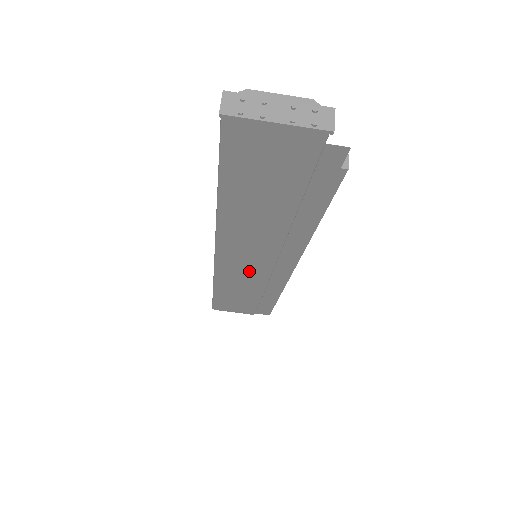
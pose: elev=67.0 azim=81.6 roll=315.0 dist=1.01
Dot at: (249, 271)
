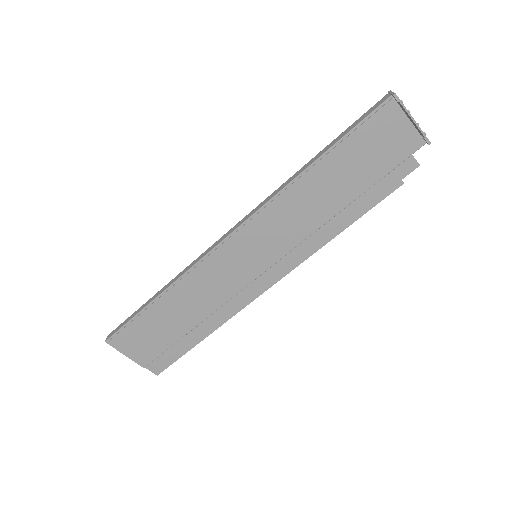
Dot at: (231, 275)
